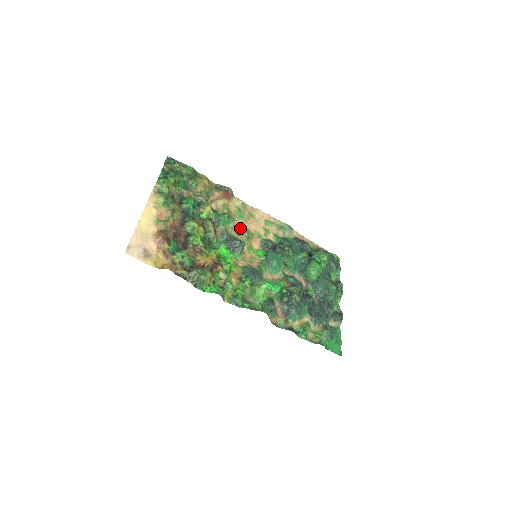
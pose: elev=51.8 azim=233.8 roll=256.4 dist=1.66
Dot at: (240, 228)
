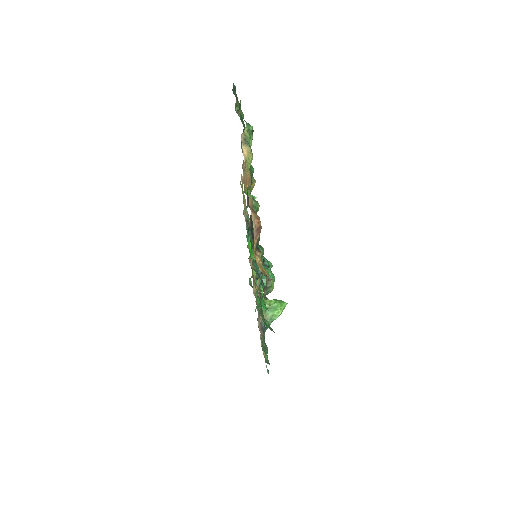
Dot at: occluded
